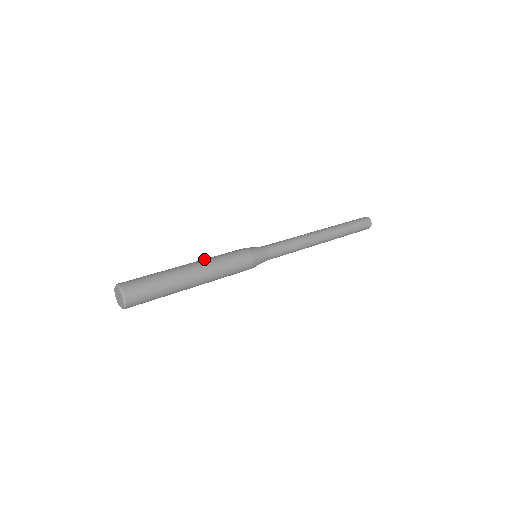
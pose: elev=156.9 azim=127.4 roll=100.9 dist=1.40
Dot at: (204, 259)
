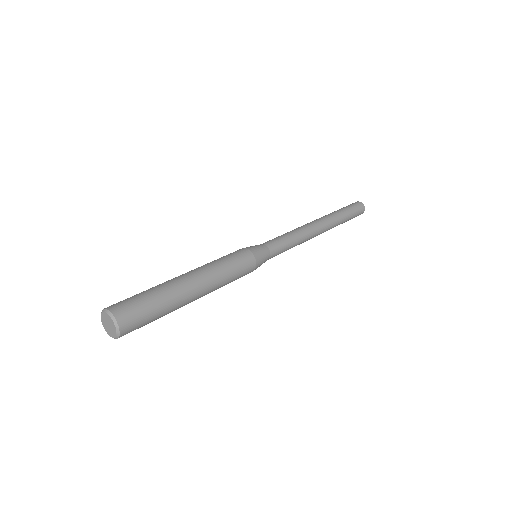
Dot at: occluded
